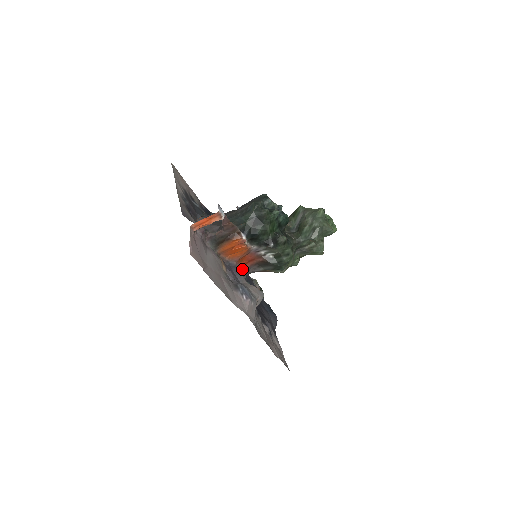
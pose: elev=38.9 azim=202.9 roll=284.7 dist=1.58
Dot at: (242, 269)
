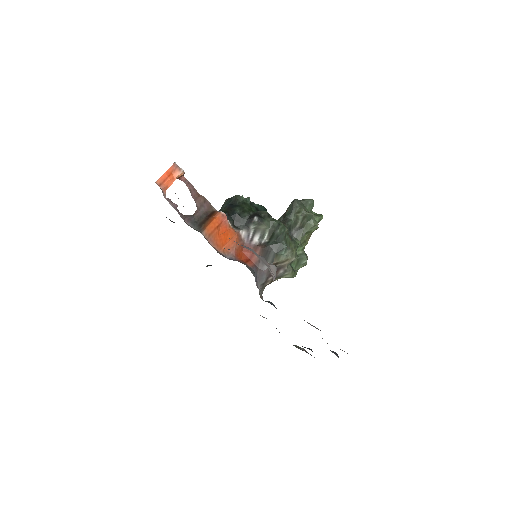
Dot at: occluded
